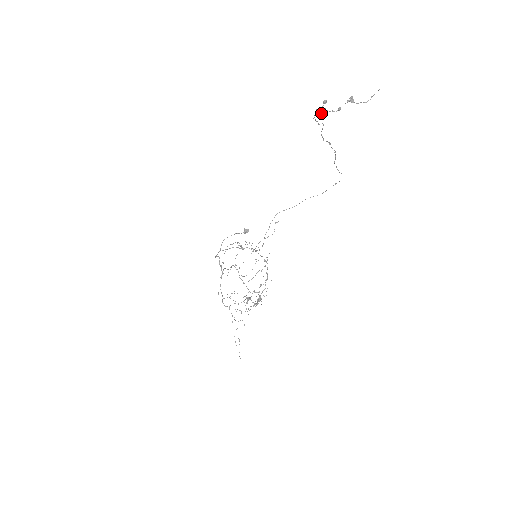
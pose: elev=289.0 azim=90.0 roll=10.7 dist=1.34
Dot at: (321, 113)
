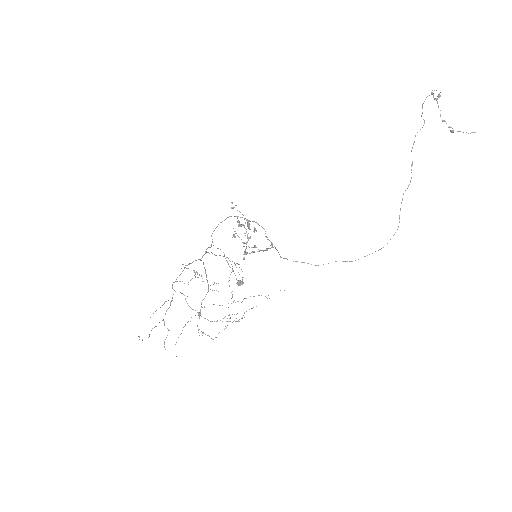
Dot at: occluded
